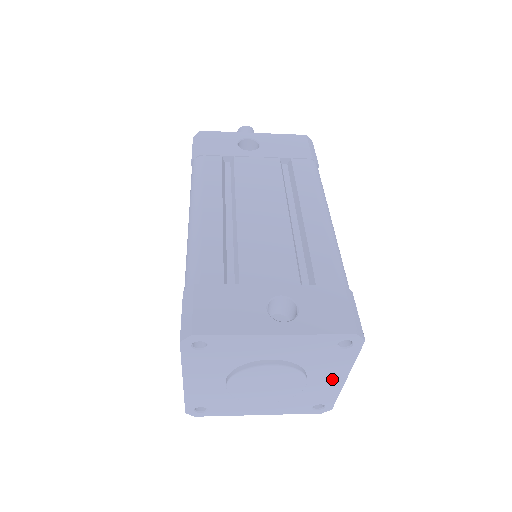
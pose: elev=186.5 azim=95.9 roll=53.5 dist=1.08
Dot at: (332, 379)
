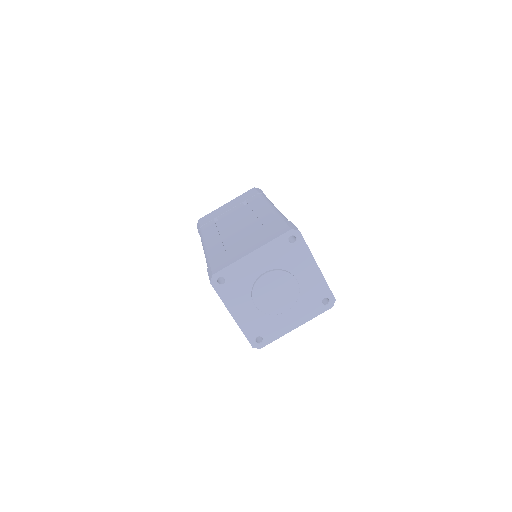
Dot at: (293, 321)
